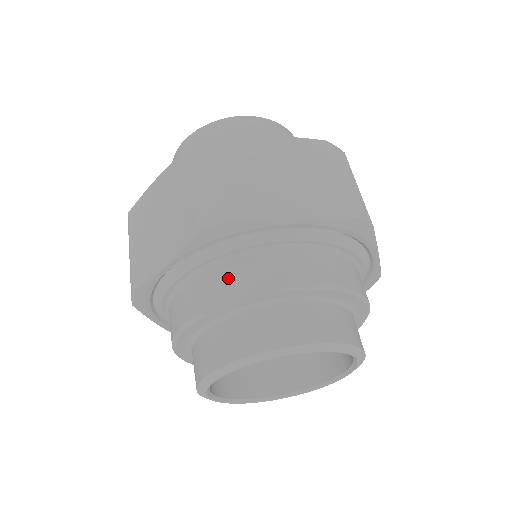
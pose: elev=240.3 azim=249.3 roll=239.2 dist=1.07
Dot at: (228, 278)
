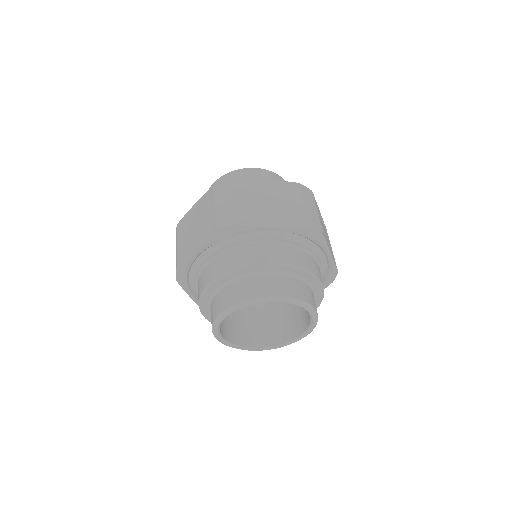
Dot at: (233, 259)
